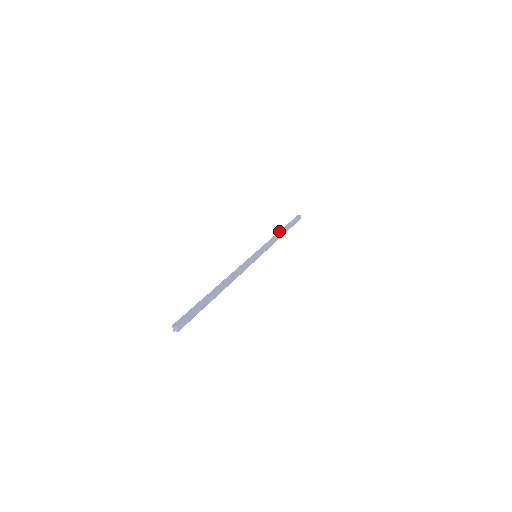
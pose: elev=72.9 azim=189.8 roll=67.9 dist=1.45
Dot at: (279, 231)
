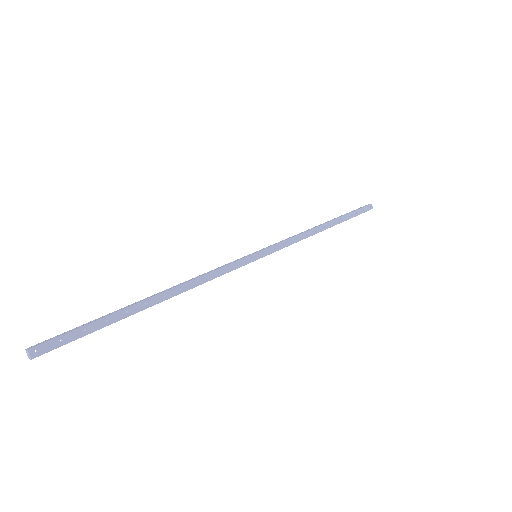
Dot at: occluded
